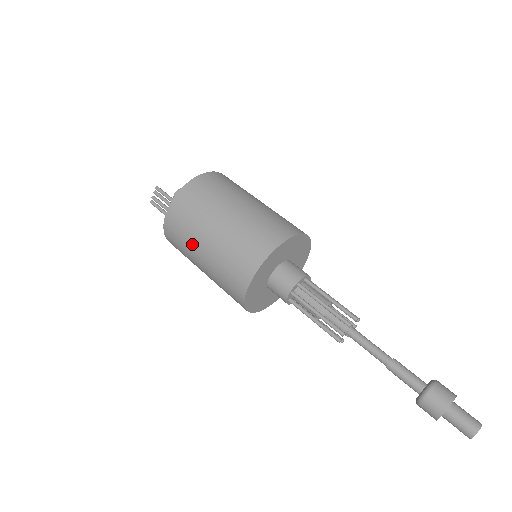
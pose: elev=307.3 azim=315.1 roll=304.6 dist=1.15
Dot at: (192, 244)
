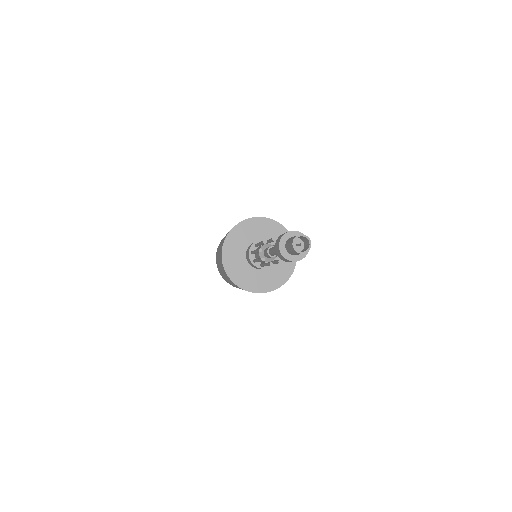
Dot at: occluded
